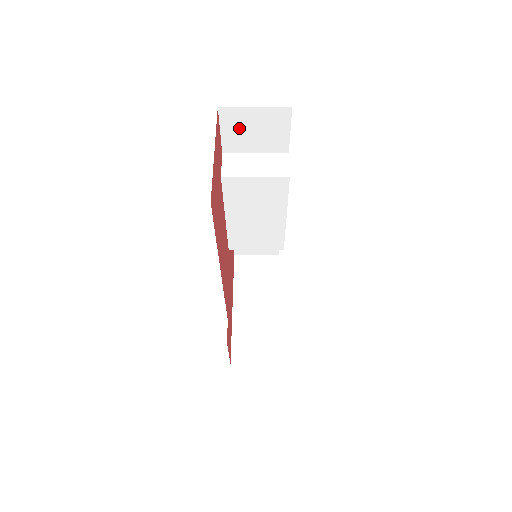
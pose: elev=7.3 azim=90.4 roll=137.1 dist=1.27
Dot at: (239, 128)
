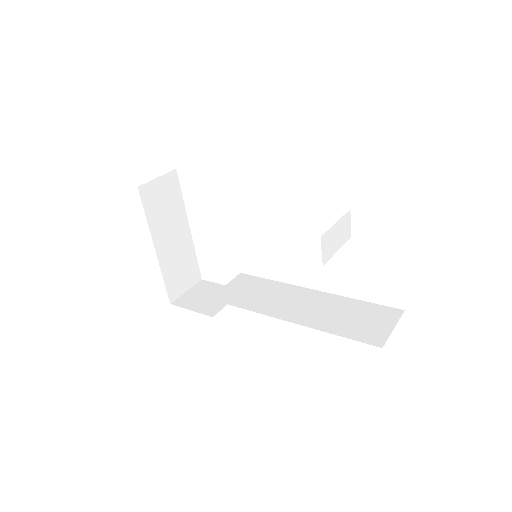
Dot at: occluded
